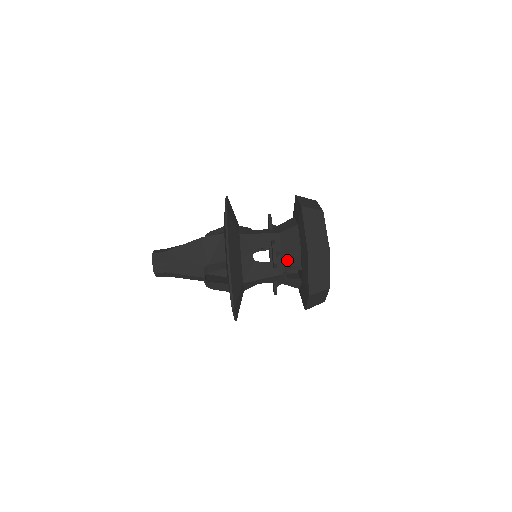
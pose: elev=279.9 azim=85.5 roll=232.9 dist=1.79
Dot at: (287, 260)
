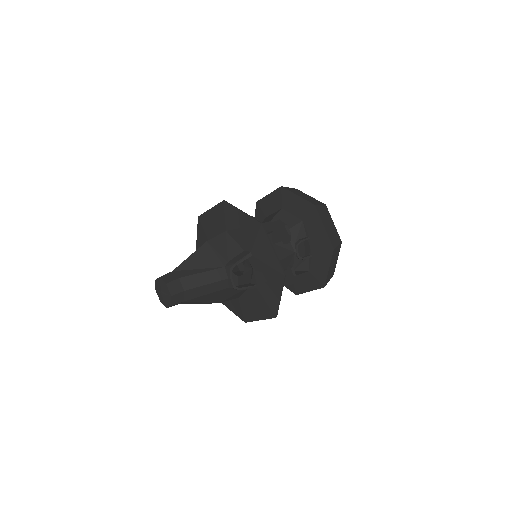
Dot at: (293, 235)
